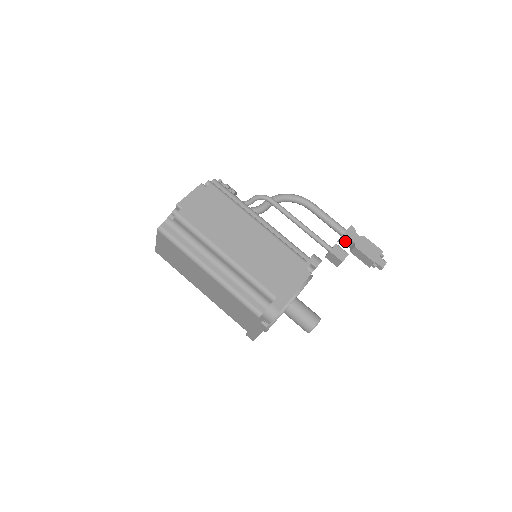
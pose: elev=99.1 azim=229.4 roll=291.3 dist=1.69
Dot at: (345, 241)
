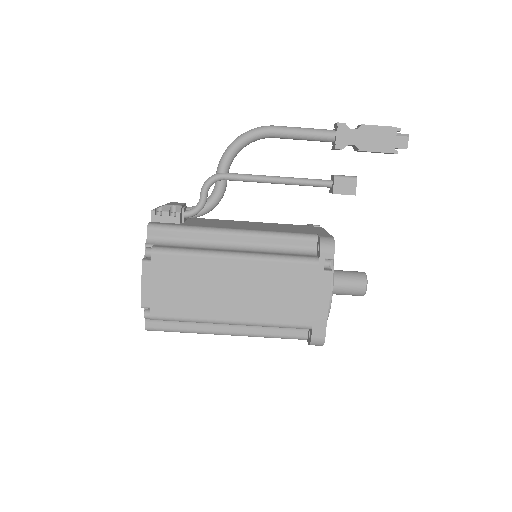
Dot at: (342, 148)
